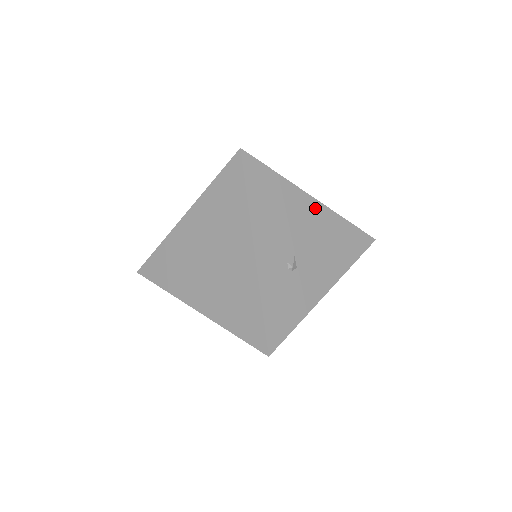
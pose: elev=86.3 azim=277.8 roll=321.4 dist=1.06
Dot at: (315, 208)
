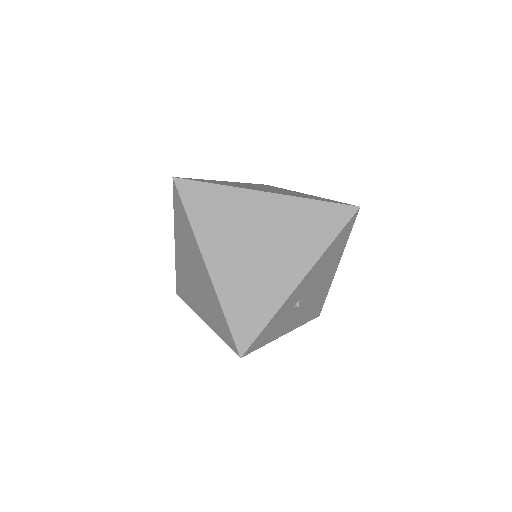
Dot at: (332, 275)
